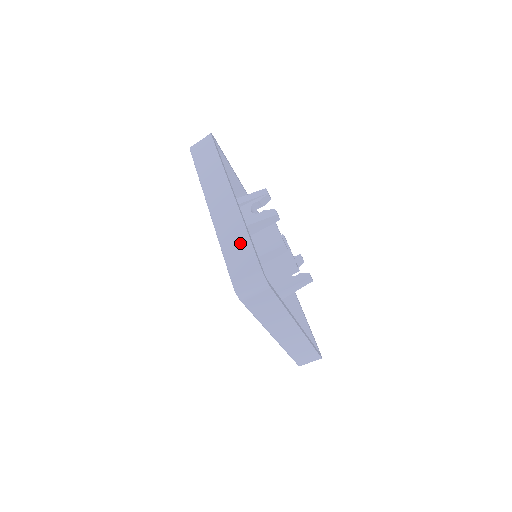
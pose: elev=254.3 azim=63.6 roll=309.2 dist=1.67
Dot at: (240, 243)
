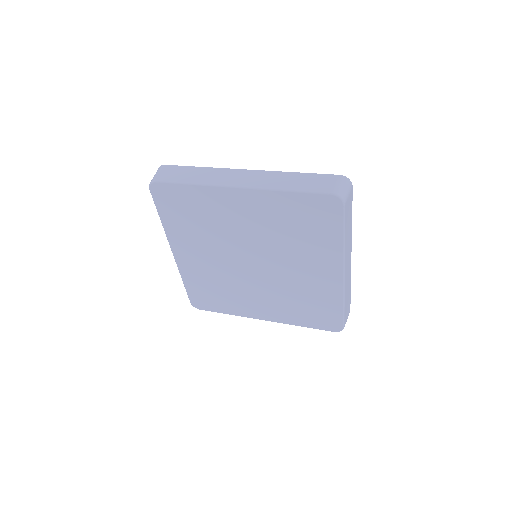
Dot at: occluded
